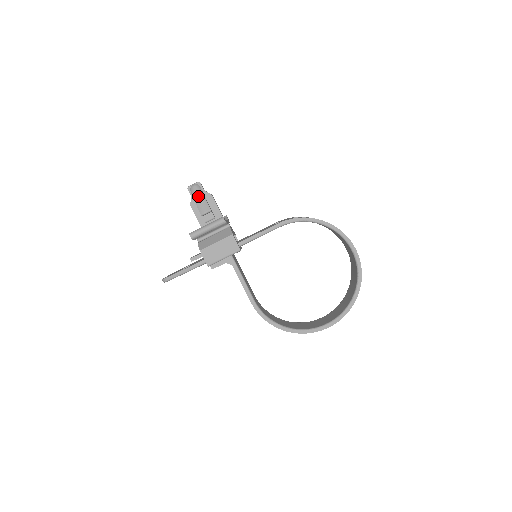
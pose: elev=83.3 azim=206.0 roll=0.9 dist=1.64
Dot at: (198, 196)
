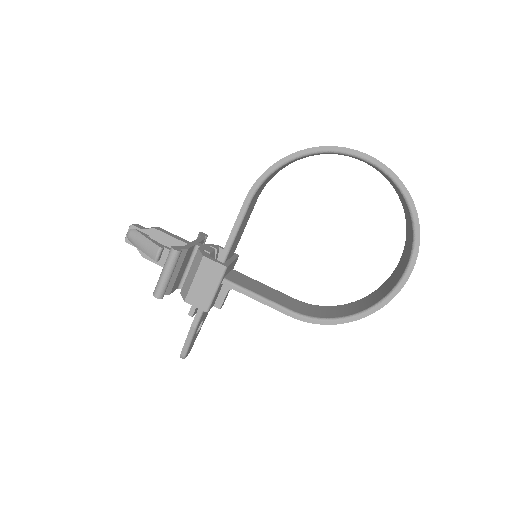
Dot at: (139, 242)
